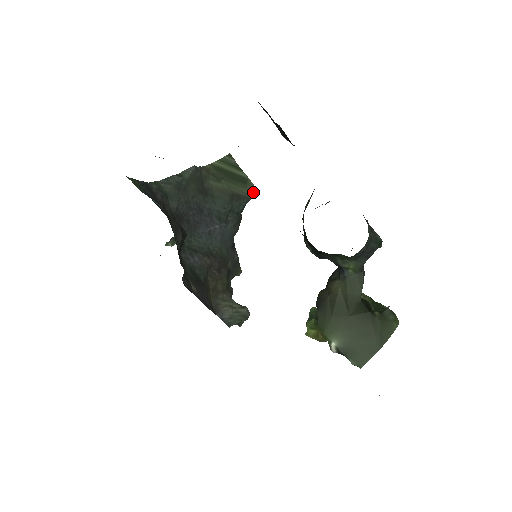
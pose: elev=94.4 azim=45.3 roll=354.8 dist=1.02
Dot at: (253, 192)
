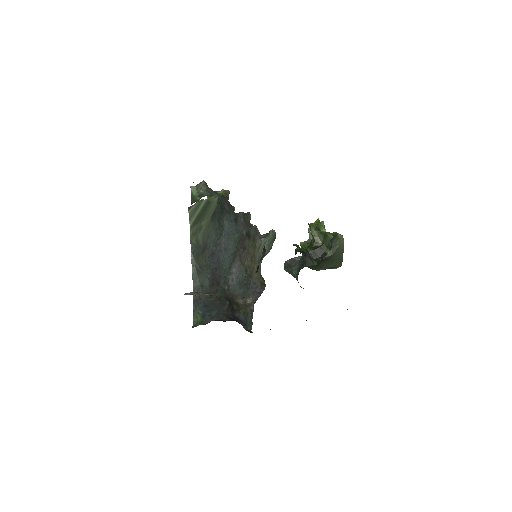
Dot at: (216, 199)
